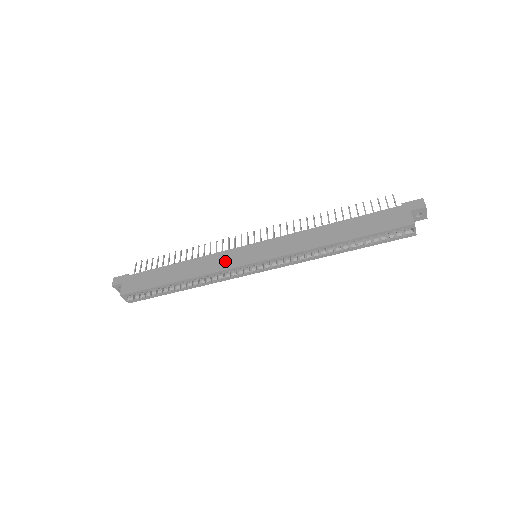
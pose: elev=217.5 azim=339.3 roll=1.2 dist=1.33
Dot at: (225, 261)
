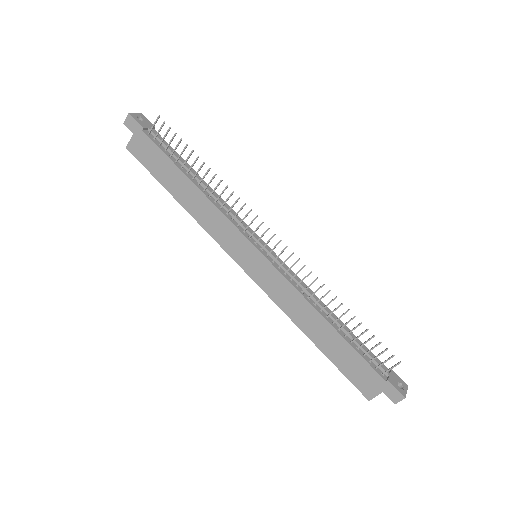
Dot at: (225, 236)
